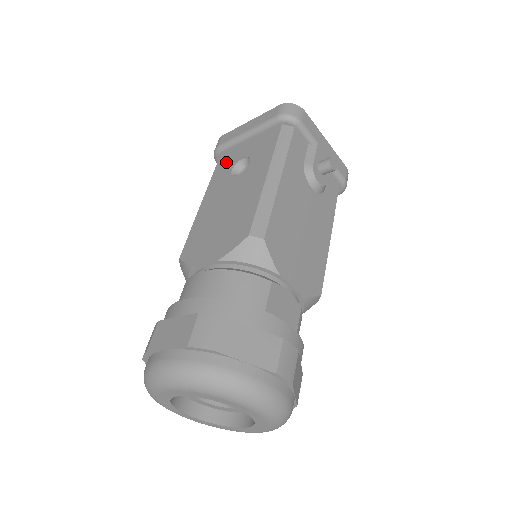
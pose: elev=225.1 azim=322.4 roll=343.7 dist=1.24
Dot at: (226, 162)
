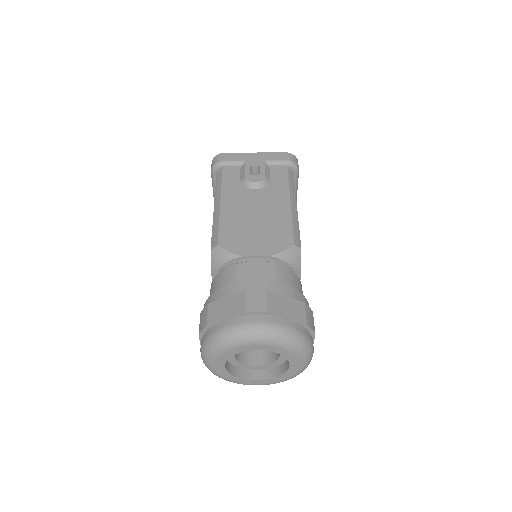
Dot at: occluded
